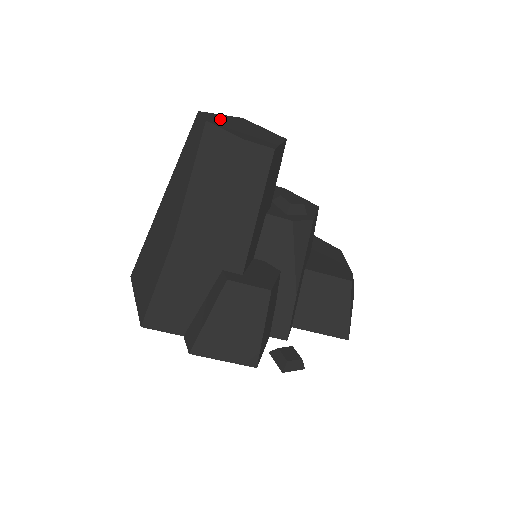
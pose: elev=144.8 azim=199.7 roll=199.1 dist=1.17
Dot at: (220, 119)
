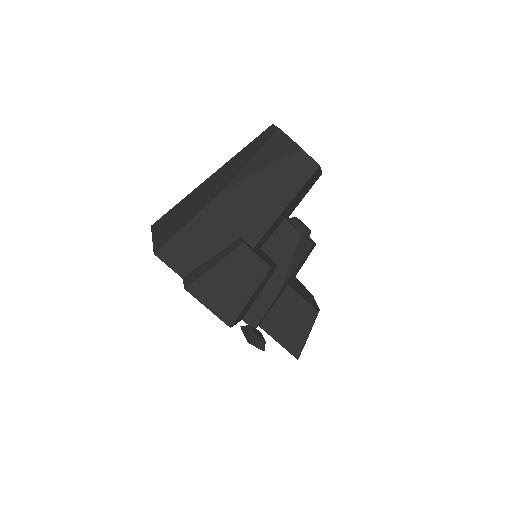
Dot at: occluded
